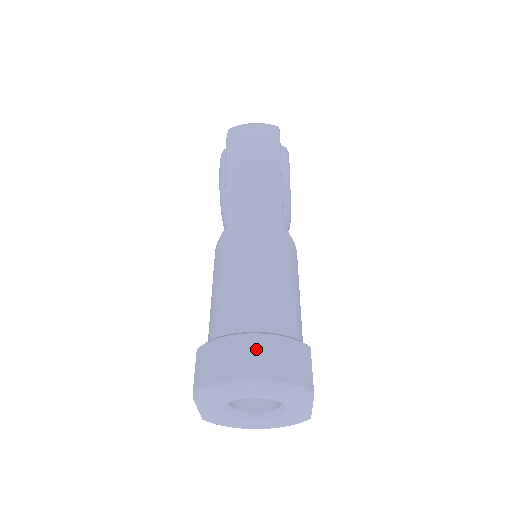
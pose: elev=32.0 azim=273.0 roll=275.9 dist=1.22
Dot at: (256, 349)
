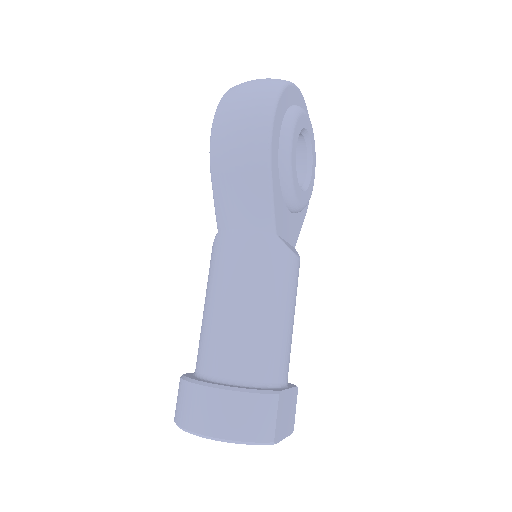
Dot at: (216, 406)
